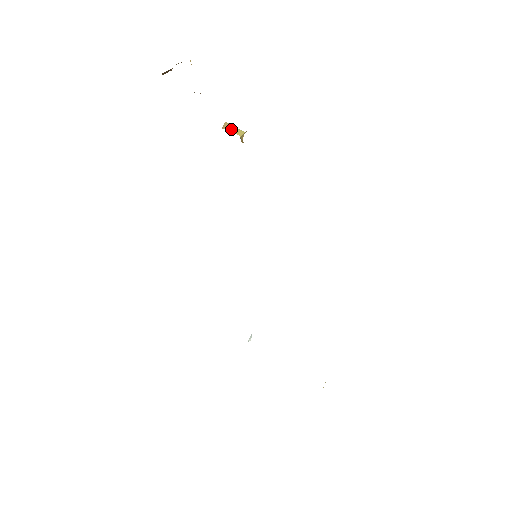
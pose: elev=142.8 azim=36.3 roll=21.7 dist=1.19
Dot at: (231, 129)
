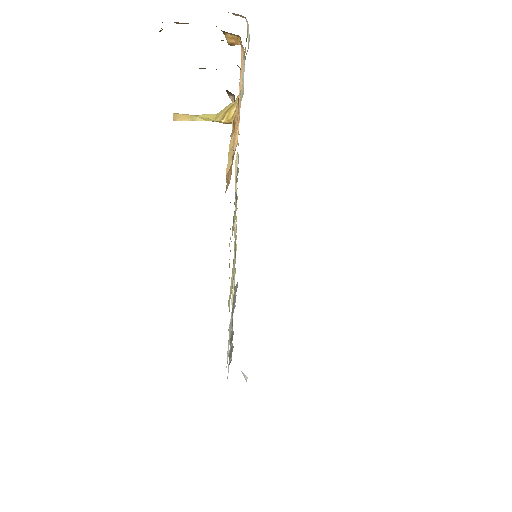
Dot at: (190, 117)
